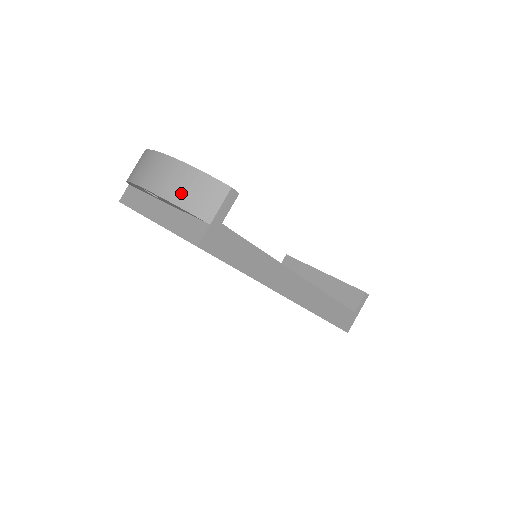
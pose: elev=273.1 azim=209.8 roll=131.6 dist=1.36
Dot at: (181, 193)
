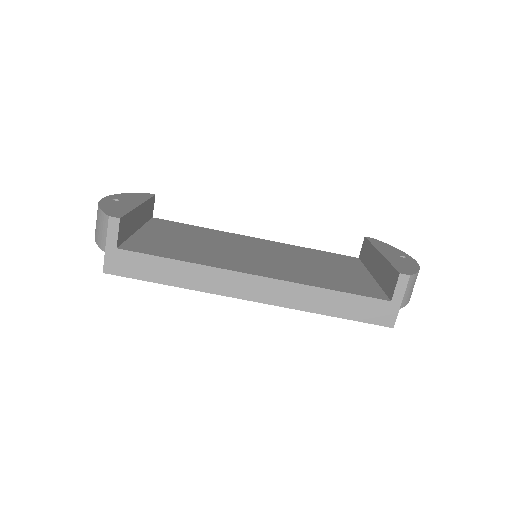
Dot at: (96, 230)
